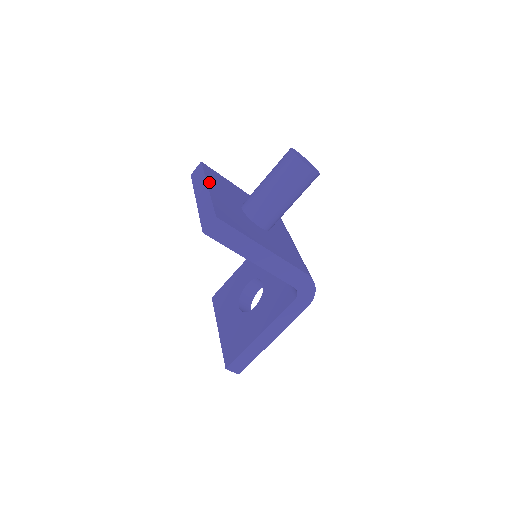
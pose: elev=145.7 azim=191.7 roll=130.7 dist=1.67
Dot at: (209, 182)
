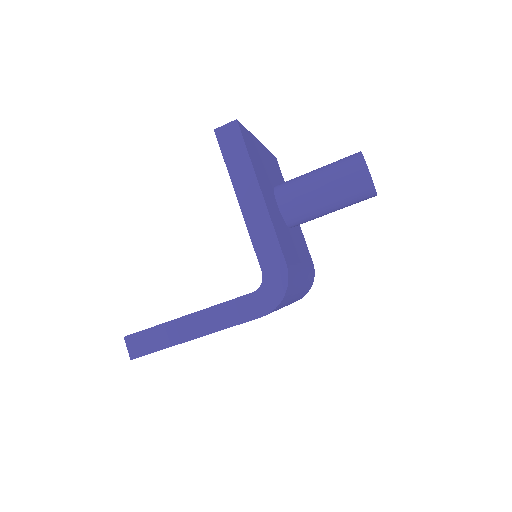
Dot at: (265, 148)
